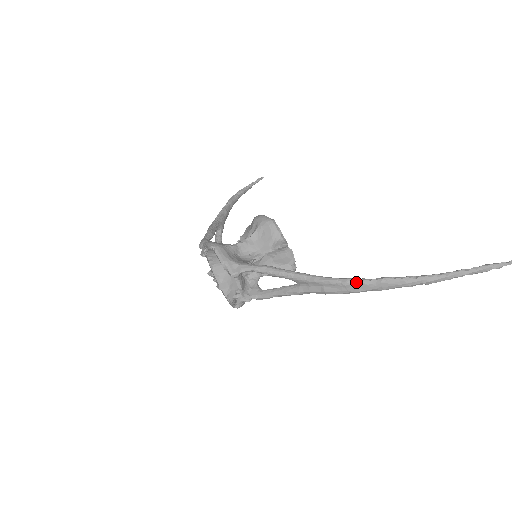
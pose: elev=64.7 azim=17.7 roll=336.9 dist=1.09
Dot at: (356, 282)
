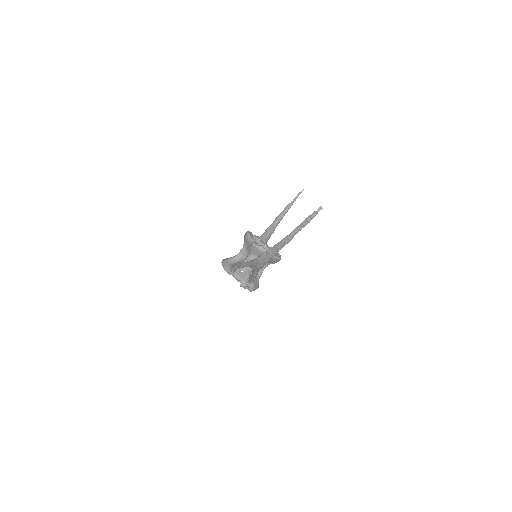
Dot at: (260, 257)
